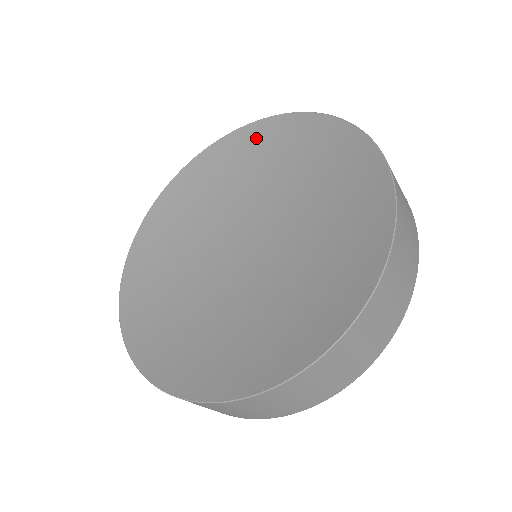
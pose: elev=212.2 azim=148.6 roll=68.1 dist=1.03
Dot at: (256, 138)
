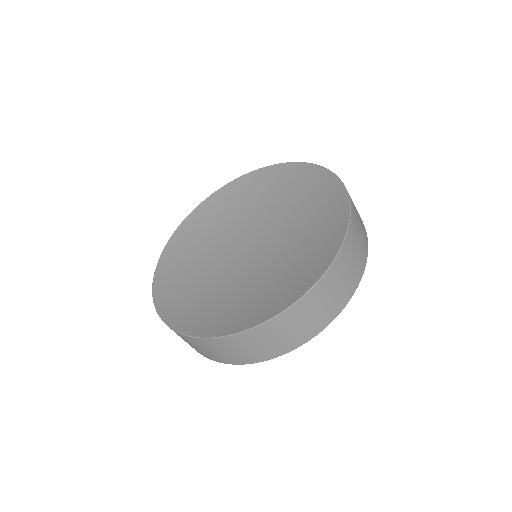
Dot at: (240, 187)
